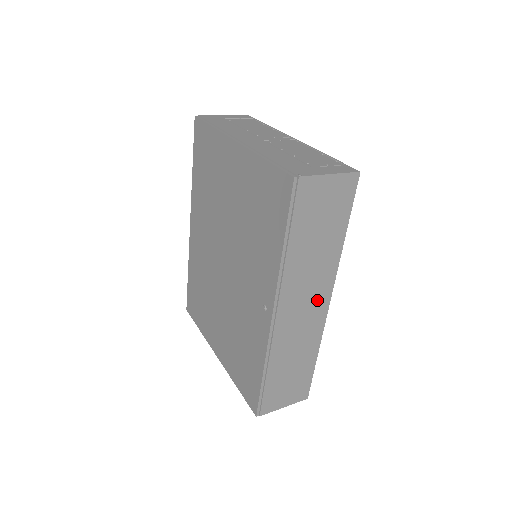
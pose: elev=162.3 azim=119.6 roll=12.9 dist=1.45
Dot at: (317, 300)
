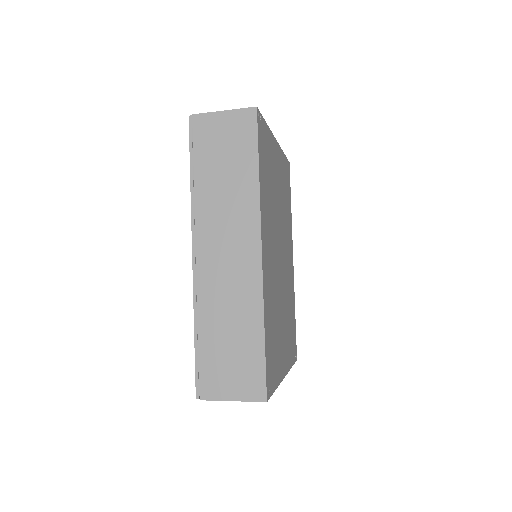
Dot at: (243, 246)
